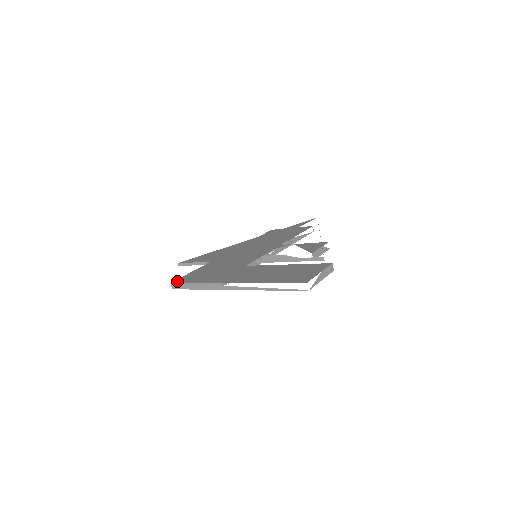
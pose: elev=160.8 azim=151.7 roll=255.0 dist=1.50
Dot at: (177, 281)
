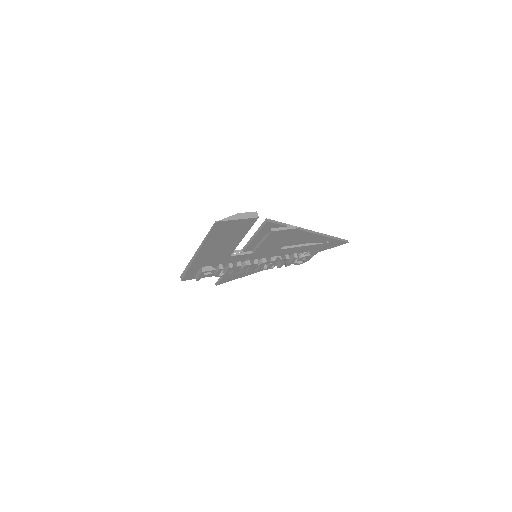
Dot at: occluded
